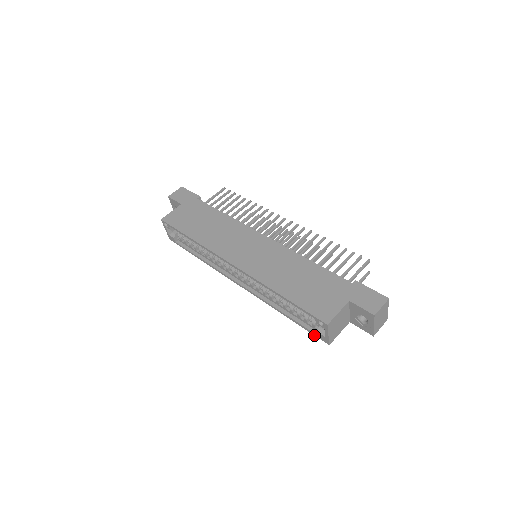
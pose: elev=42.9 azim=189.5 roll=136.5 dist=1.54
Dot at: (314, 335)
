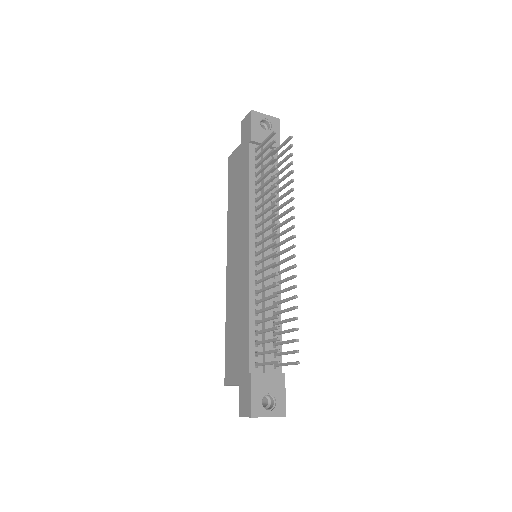
Dot at: occluded
